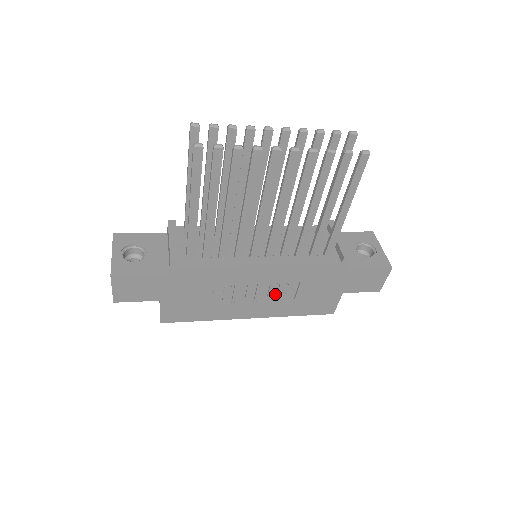
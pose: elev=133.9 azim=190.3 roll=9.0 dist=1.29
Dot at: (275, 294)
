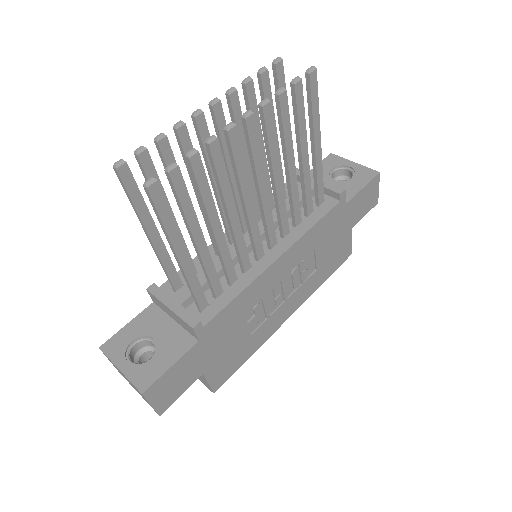
Dot at: (298, 278)
